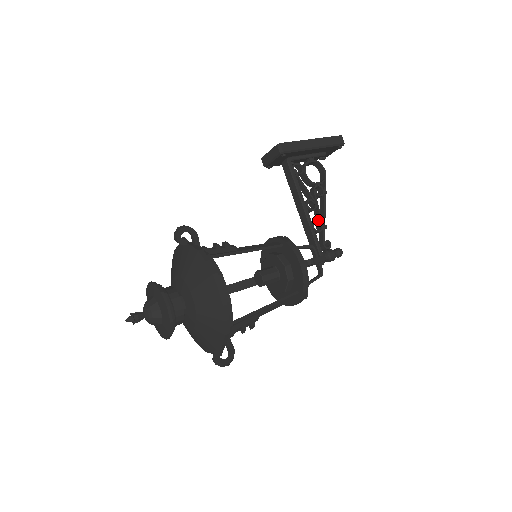
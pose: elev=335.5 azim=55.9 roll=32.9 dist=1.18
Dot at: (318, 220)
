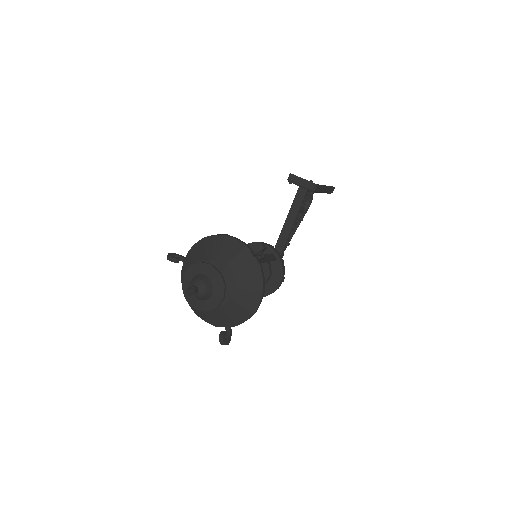
Dot at: occluded
